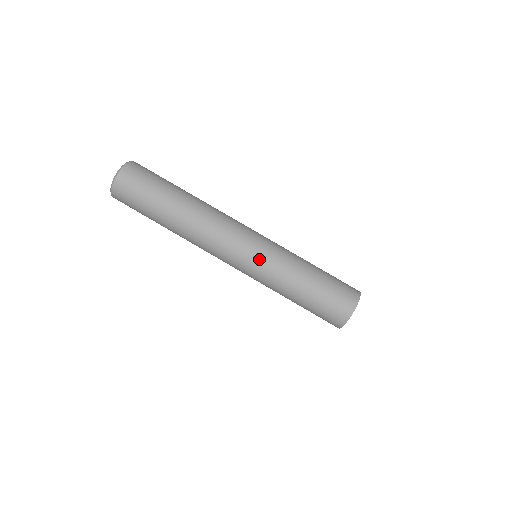
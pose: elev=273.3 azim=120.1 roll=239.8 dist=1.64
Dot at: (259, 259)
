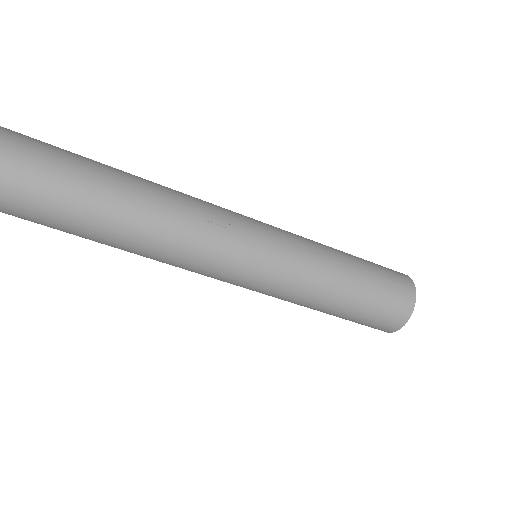
Dot at: (252, 290)
